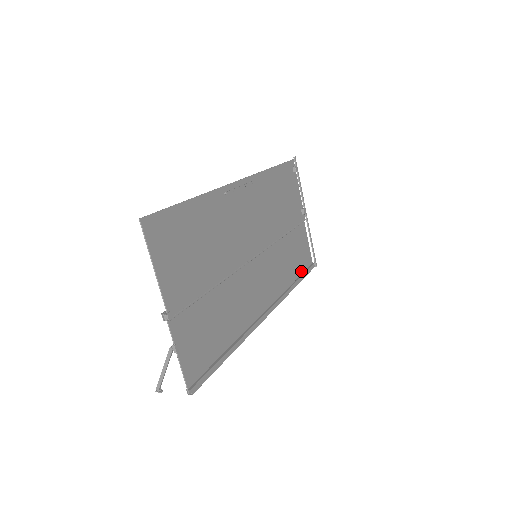
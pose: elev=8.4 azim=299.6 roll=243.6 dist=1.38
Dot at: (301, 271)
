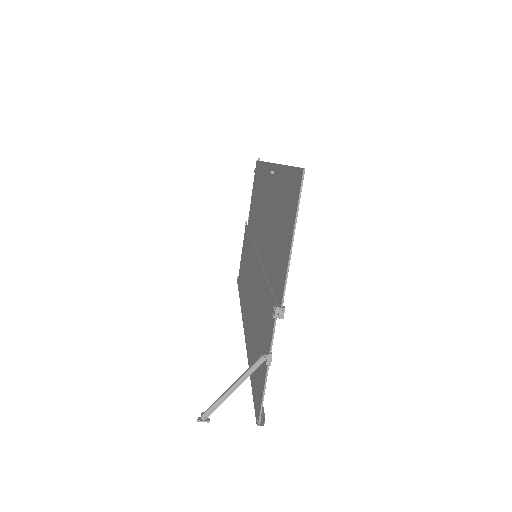
Dot at: occluded
